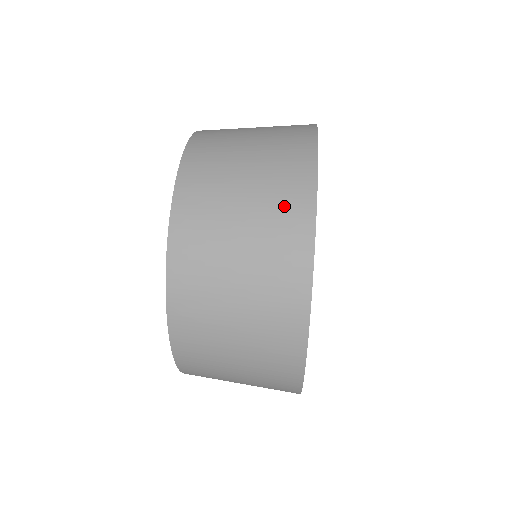
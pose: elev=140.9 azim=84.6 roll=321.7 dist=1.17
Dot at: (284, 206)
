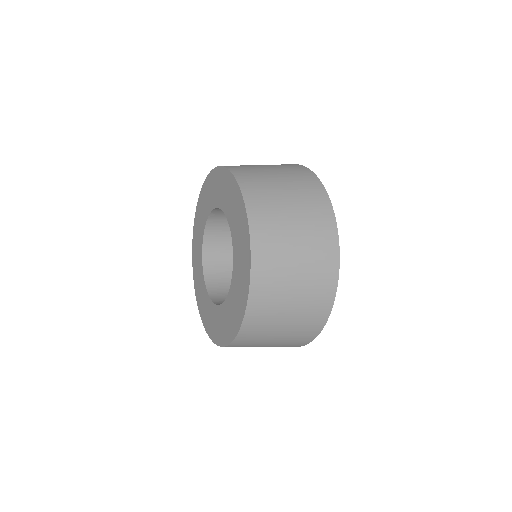
Dot at: (293, 169)
